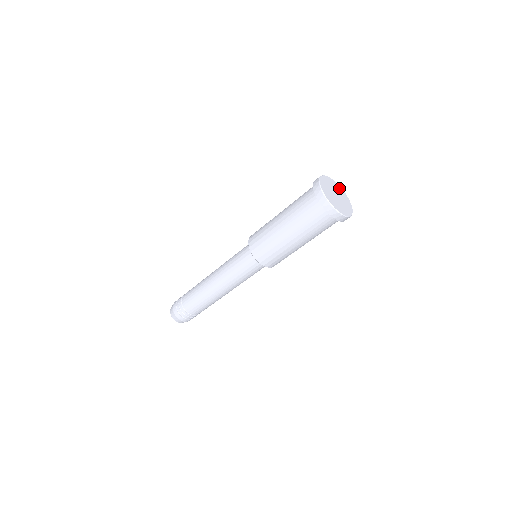
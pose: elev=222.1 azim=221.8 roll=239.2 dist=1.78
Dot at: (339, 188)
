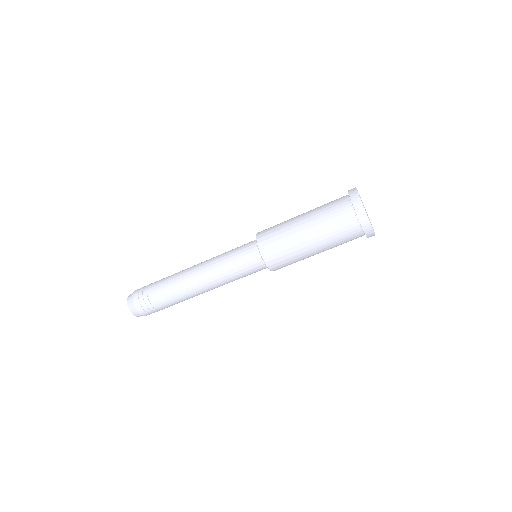
Dot at: (369, 219)
